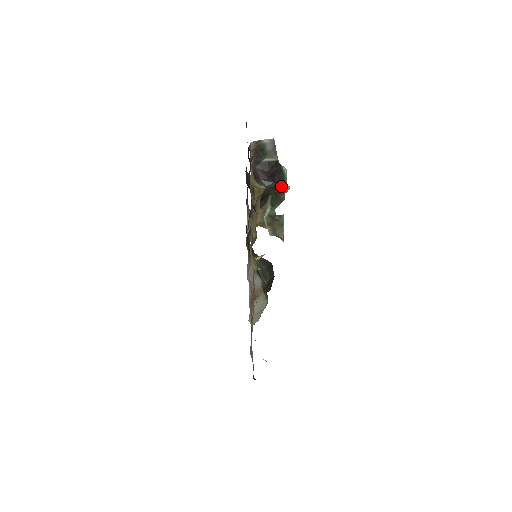
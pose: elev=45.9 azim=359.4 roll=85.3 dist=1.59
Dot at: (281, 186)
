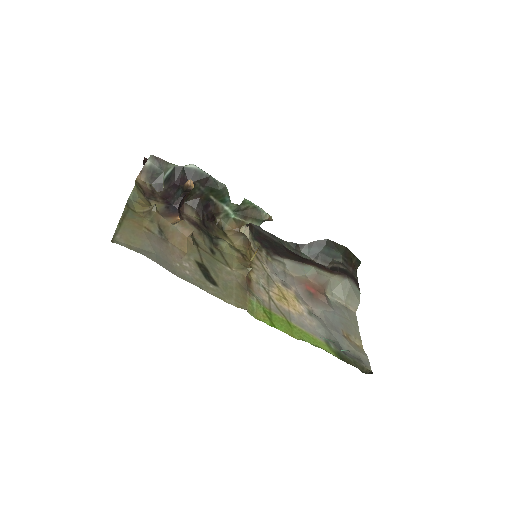
Dot at: (184, 186)
